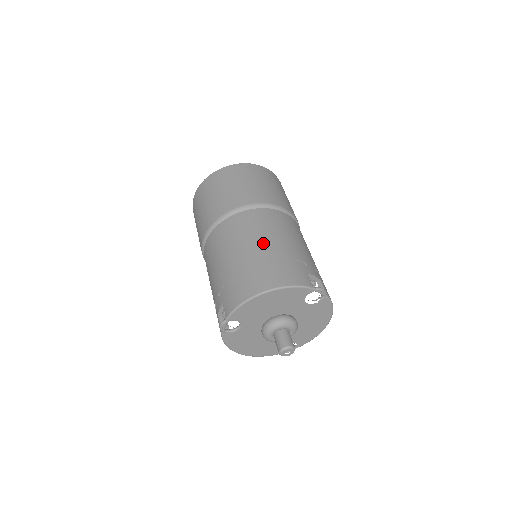
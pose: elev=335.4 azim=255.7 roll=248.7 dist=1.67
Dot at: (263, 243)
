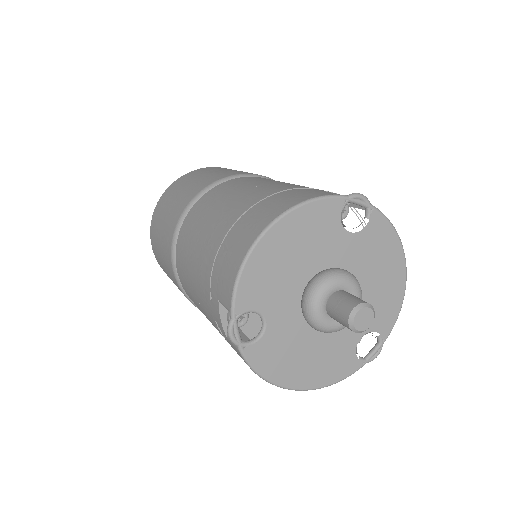
Dot at: (241, 196)
